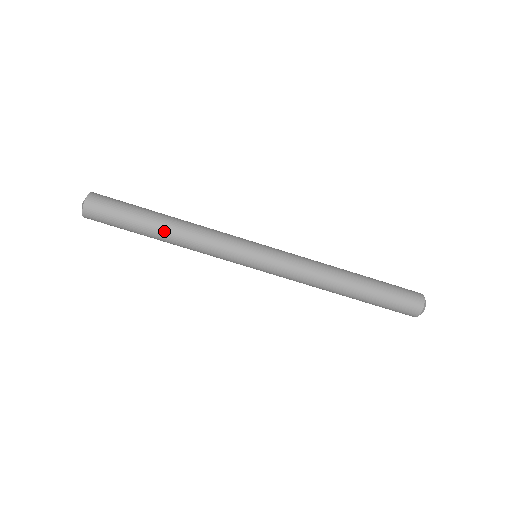
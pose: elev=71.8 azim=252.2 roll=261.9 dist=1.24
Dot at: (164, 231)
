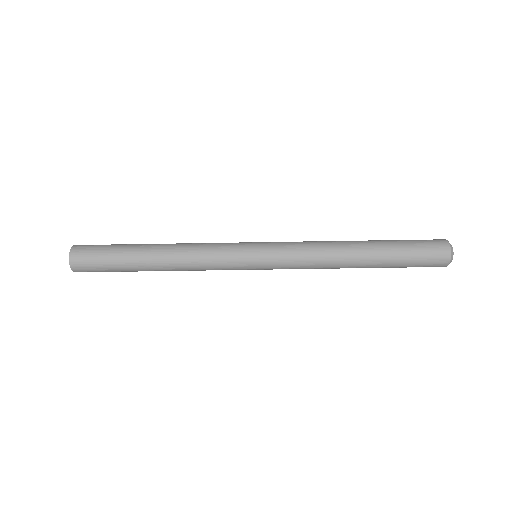
Dot at: (155, 267)
